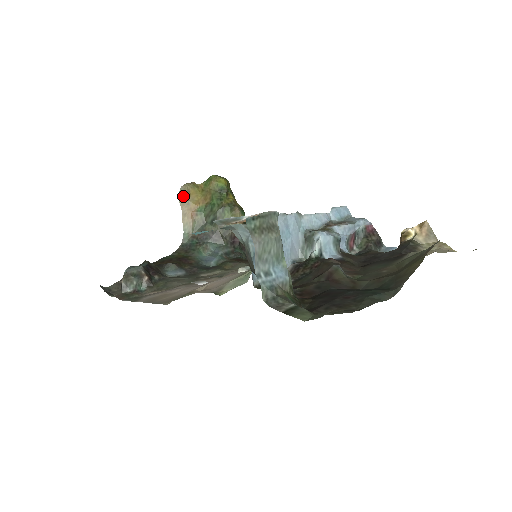
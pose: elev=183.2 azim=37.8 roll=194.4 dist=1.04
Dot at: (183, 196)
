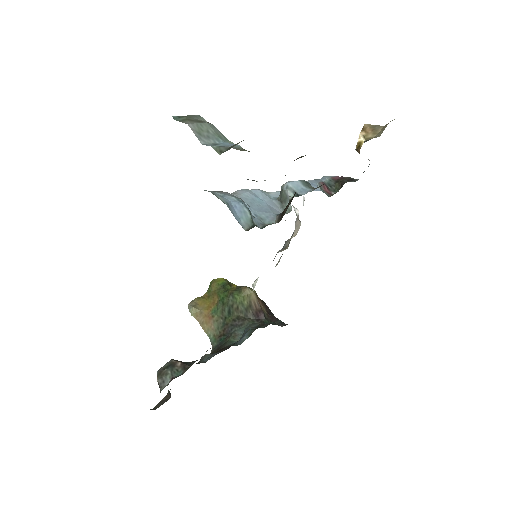
Dot at: (193, 309)
